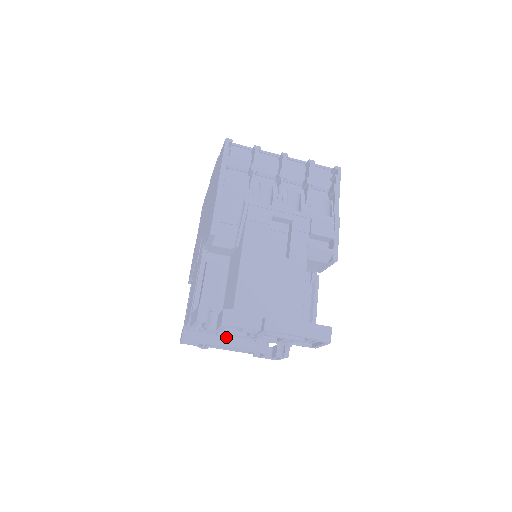
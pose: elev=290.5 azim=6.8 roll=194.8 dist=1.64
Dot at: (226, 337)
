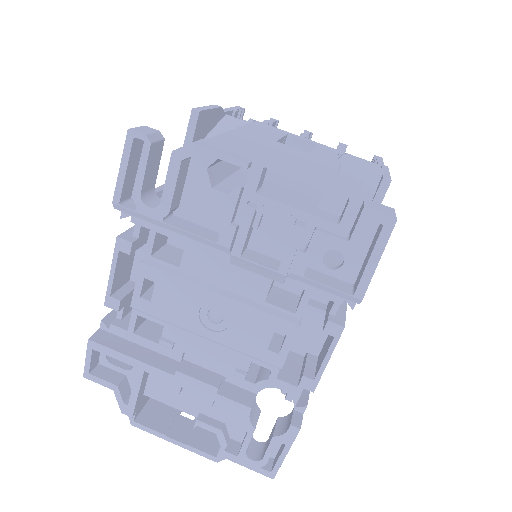
Dot at: (177, 361)
